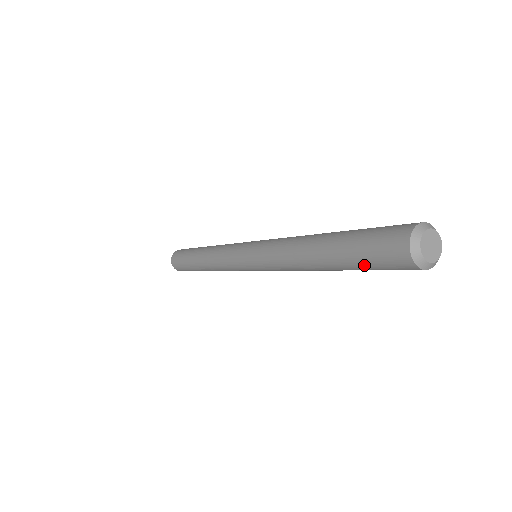
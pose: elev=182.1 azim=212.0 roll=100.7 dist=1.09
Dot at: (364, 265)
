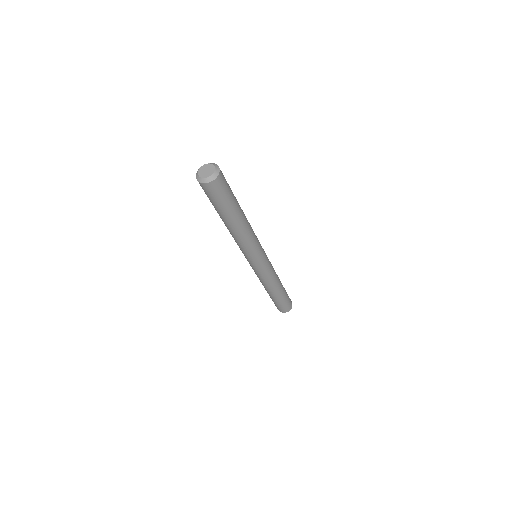
Dot at: (221, 204)
